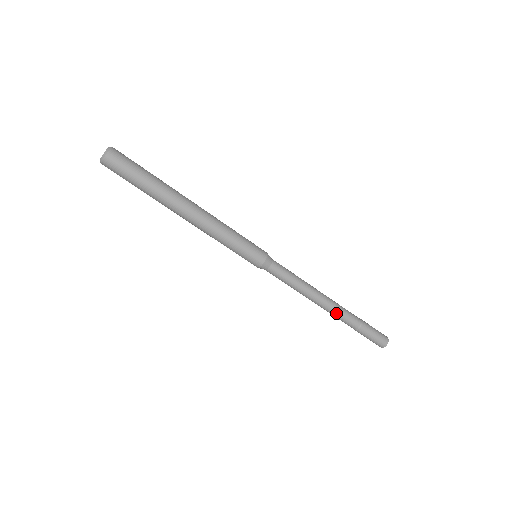
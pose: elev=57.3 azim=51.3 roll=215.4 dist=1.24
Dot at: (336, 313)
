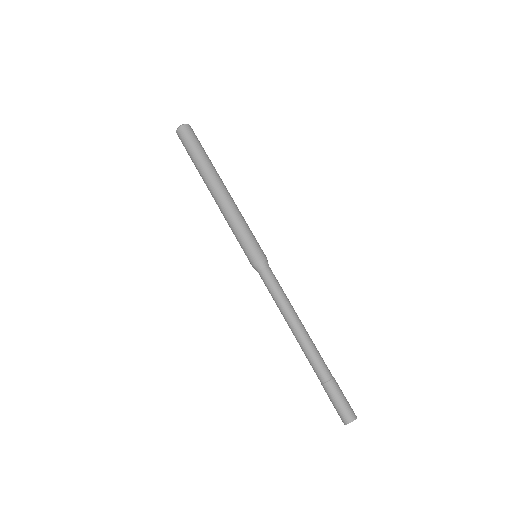
Dot at: (312, 348)
